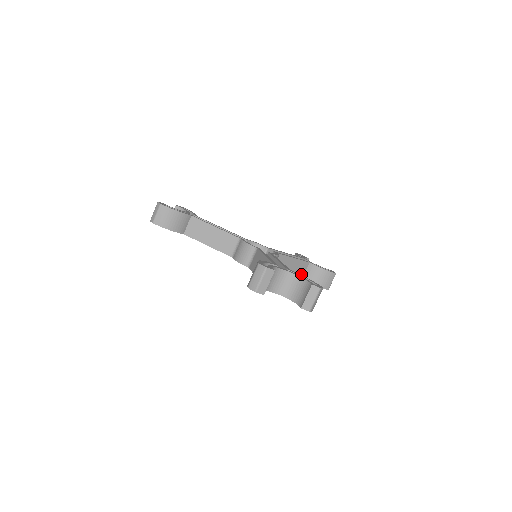
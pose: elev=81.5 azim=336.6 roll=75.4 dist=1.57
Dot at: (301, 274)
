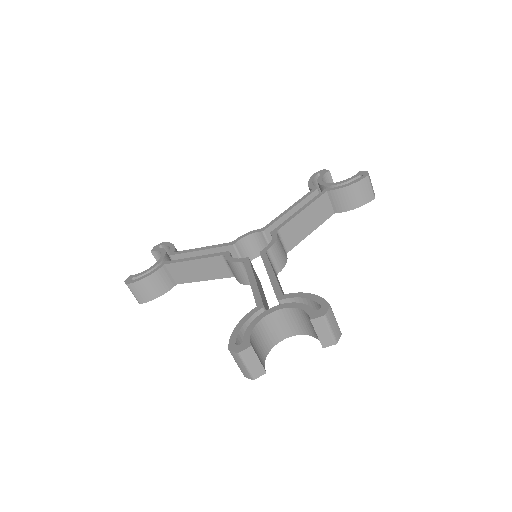
Dot at: (328, 211)
